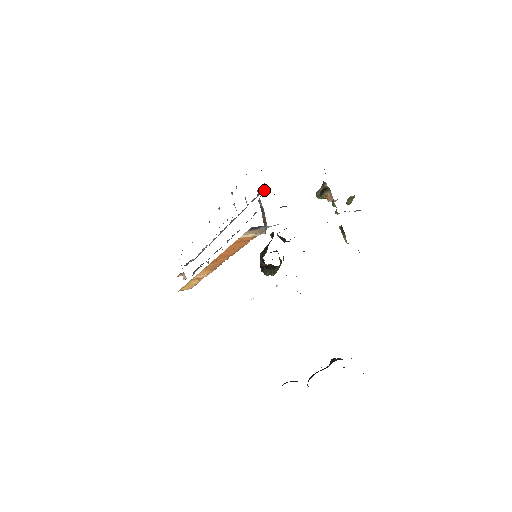
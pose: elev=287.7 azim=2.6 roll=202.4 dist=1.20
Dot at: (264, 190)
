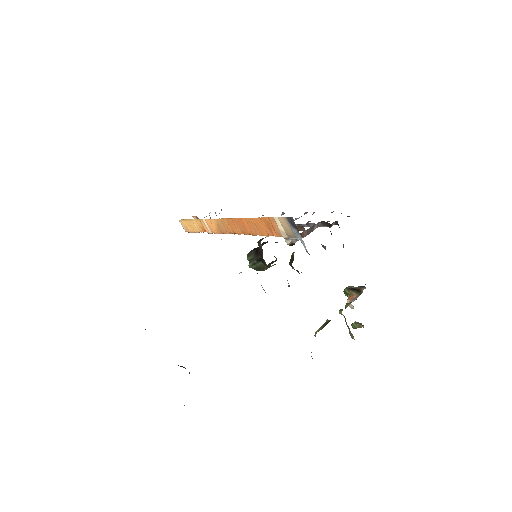
Dot at: (331, 225)
